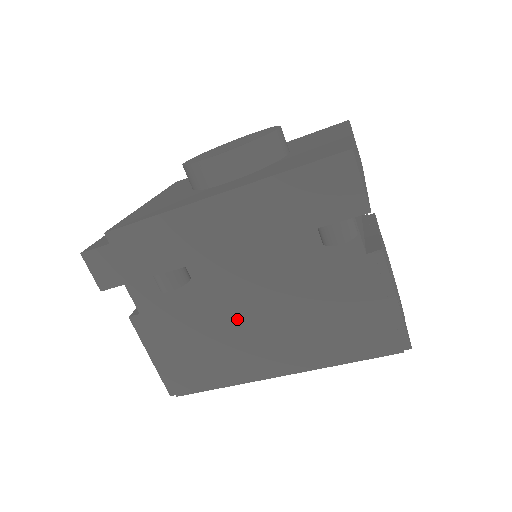
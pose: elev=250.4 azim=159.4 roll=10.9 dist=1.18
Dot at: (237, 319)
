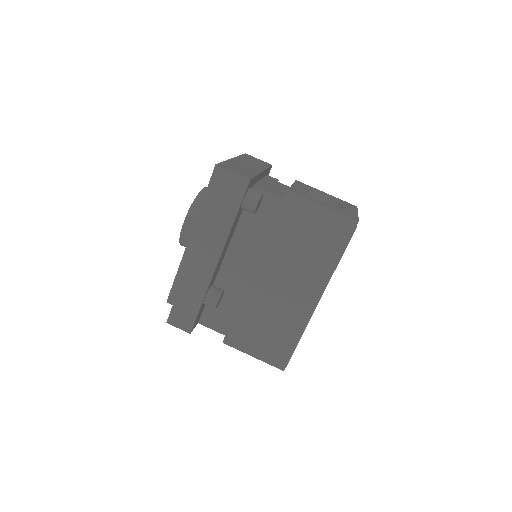
Dot at: (267, 292)
